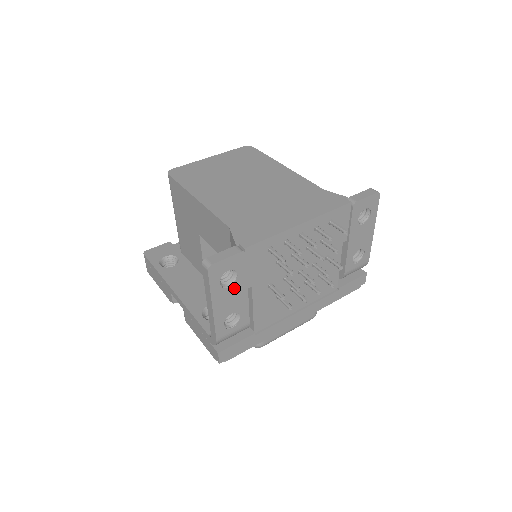
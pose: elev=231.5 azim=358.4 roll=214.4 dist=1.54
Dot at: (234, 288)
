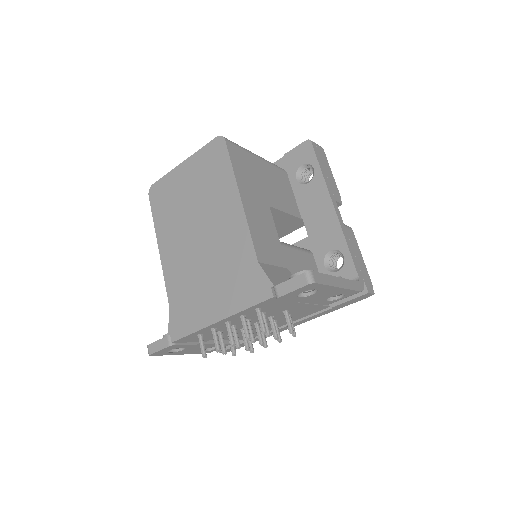
Dot at: (189, 348)
